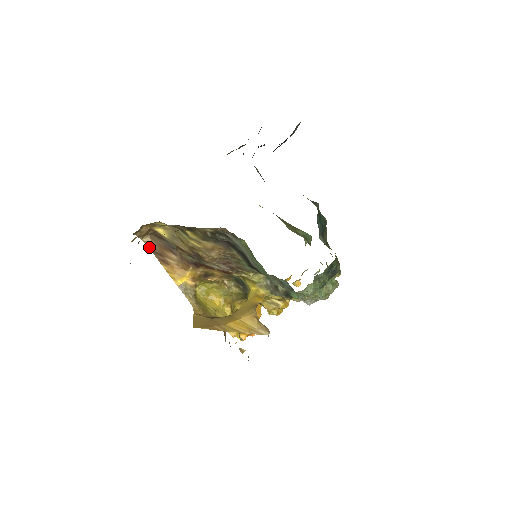
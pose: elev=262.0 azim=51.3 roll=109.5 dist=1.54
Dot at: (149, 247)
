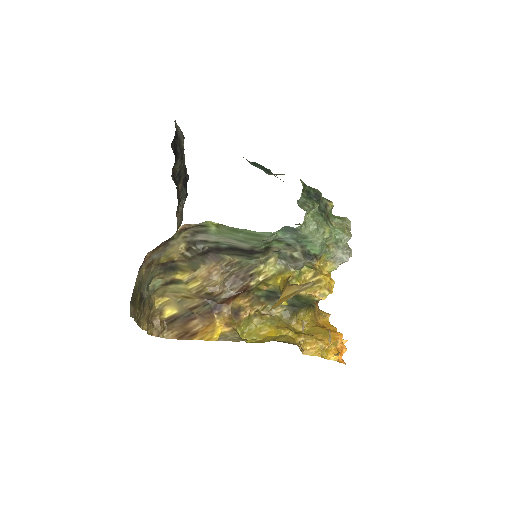
Dot at: (174, 338)
